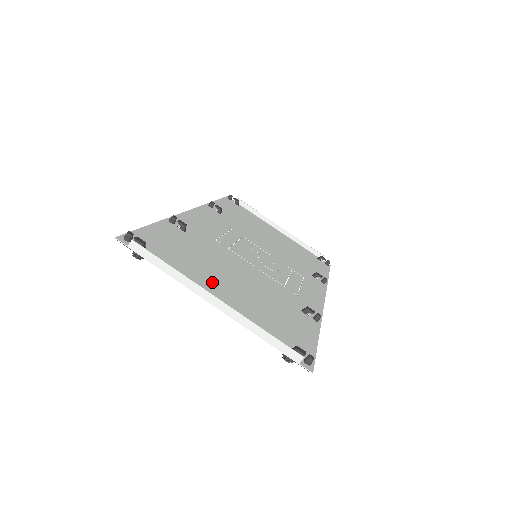
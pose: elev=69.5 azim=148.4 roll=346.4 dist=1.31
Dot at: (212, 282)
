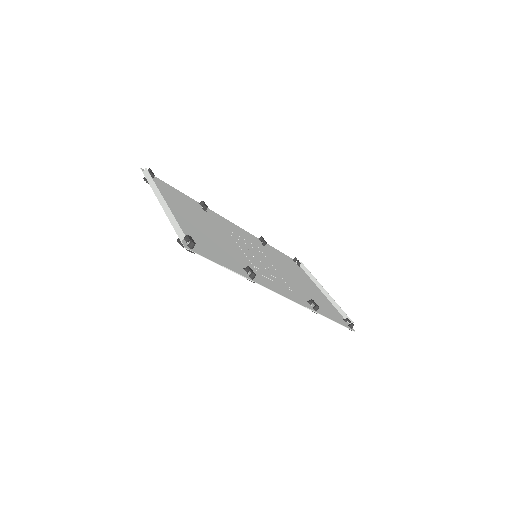
Dot at: (180, 210)
